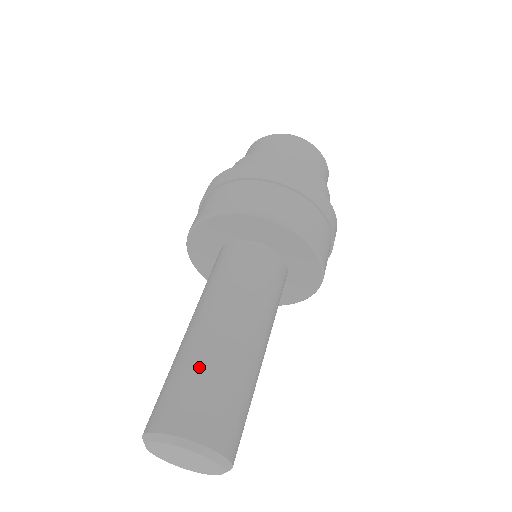
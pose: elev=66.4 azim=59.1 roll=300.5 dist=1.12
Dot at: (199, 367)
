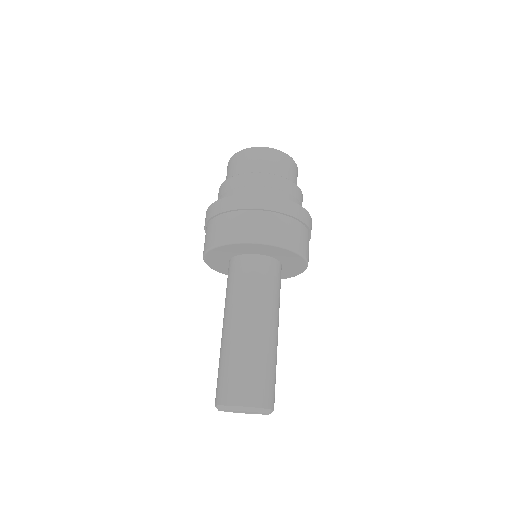
Dot at: (223, 360)
